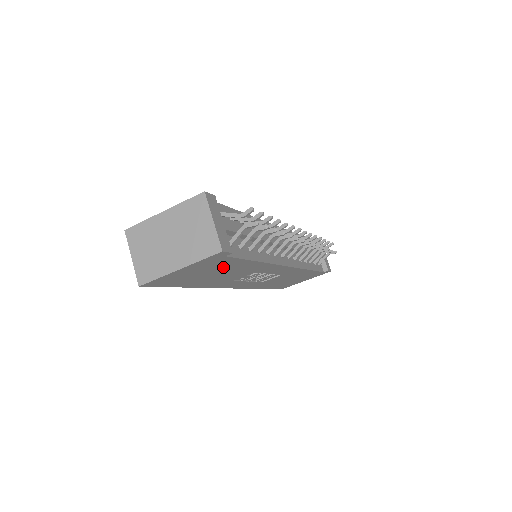
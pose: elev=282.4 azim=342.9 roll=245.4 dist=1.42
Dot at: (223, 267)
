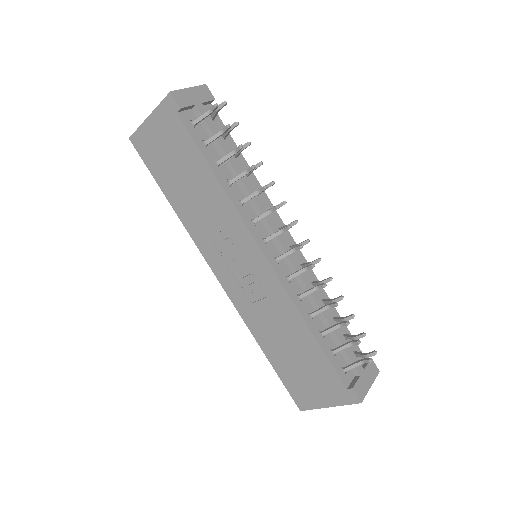
Dot at: (185, 157)
